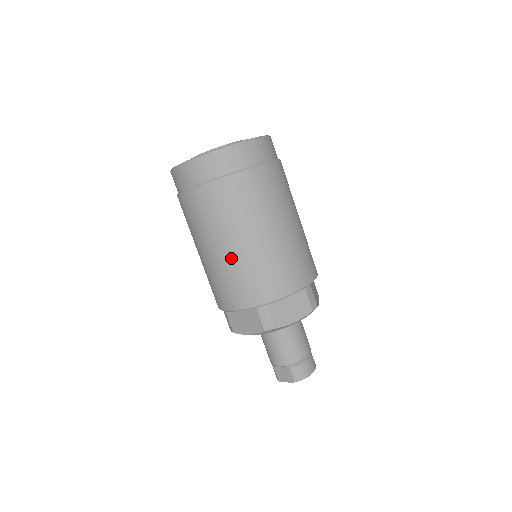
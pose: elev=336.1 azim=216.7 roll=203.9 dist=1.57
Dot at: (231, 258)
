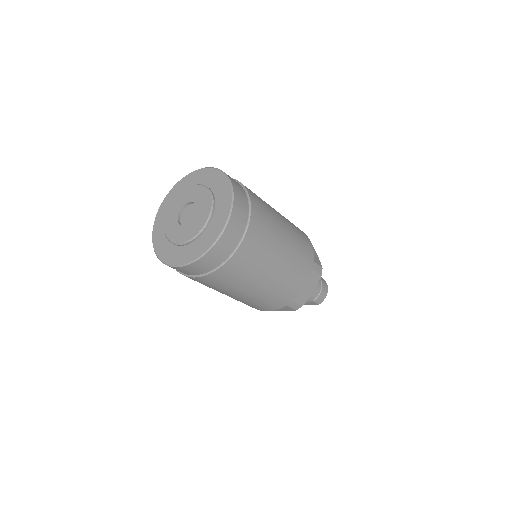
Dot at: (254, 296)
